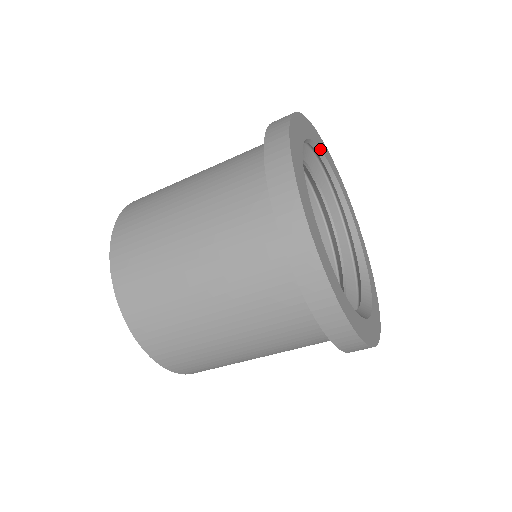
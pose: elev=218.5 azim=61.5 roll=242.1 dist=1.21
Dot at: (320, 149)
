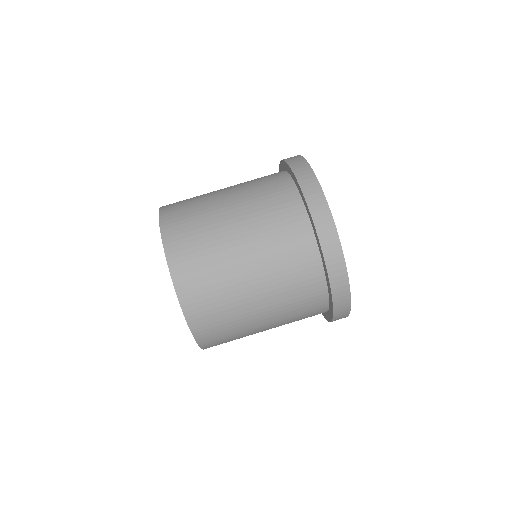
Dot at: occluded
